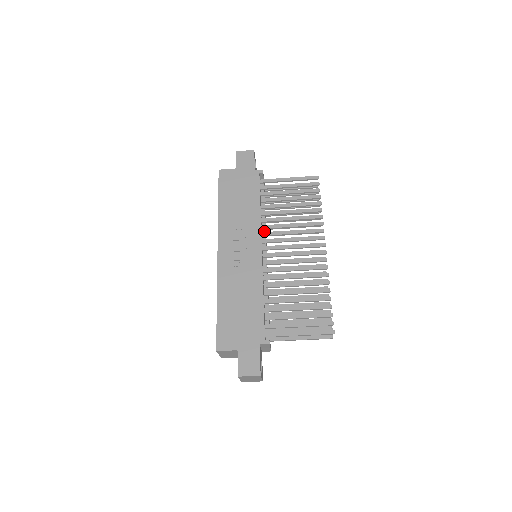
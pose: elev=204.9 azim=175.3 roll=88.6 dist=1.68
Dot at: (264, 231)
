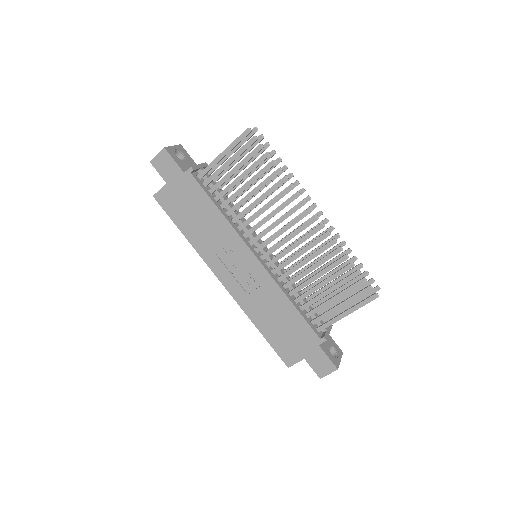
Dot at: (244, 228)
